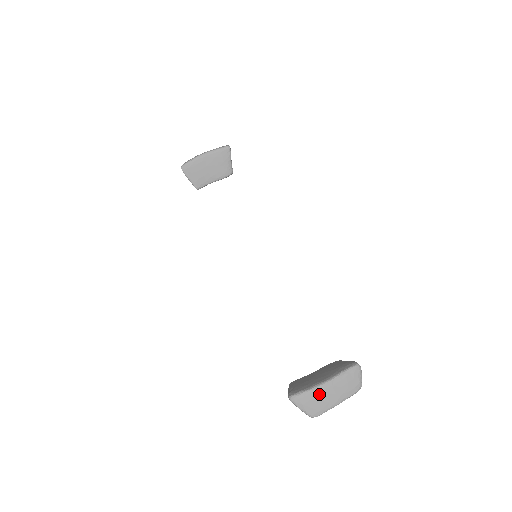
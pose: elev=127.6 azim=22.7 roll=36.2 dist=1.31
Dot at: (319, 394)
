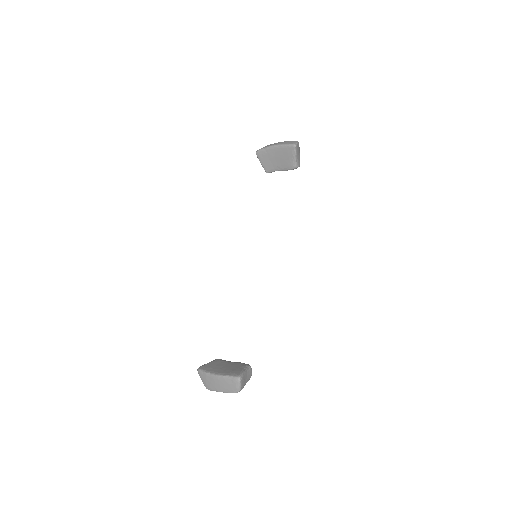
Dot at: (210, 379)
